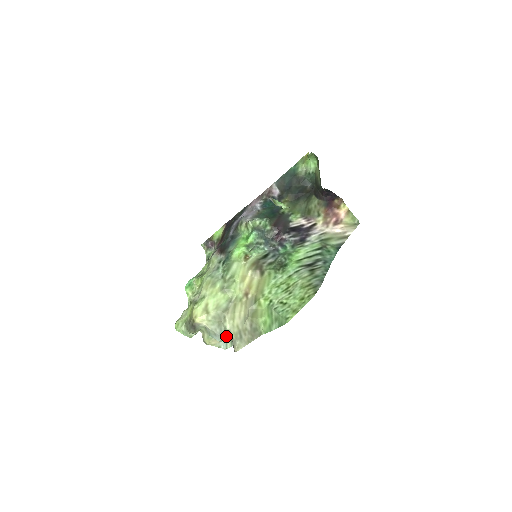
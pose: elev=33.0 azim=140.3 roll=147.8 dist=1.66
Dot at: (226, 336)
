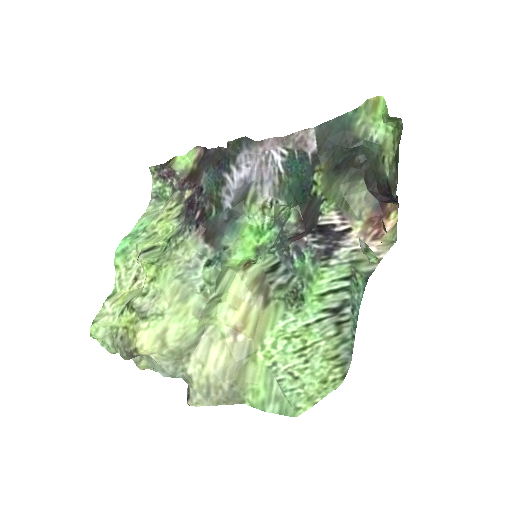
Dot at: (180, 377)
